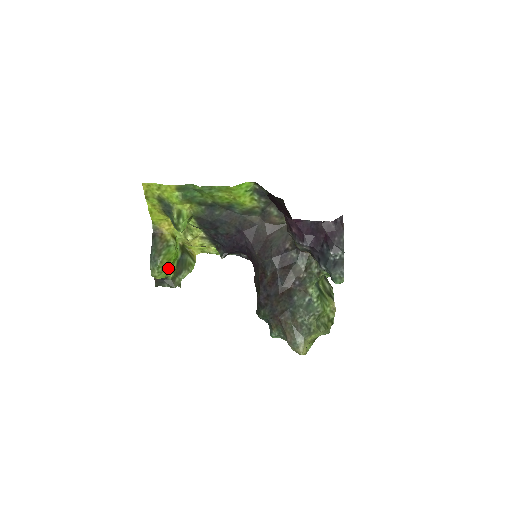
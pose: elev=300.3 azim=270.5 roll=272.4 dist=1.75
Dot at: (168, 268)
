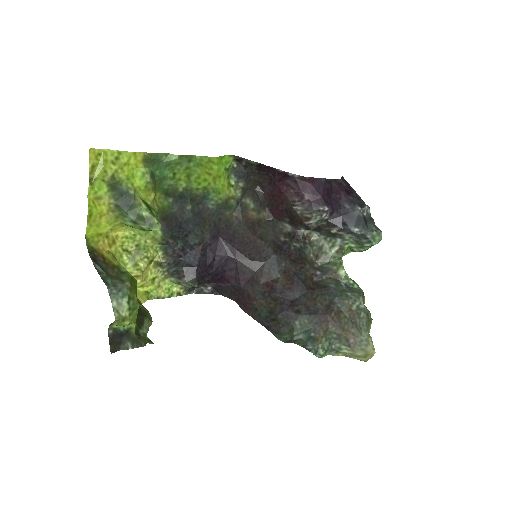
Dot at: occluded
